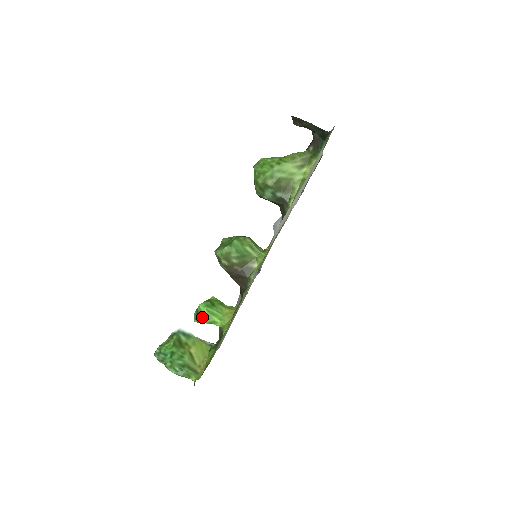
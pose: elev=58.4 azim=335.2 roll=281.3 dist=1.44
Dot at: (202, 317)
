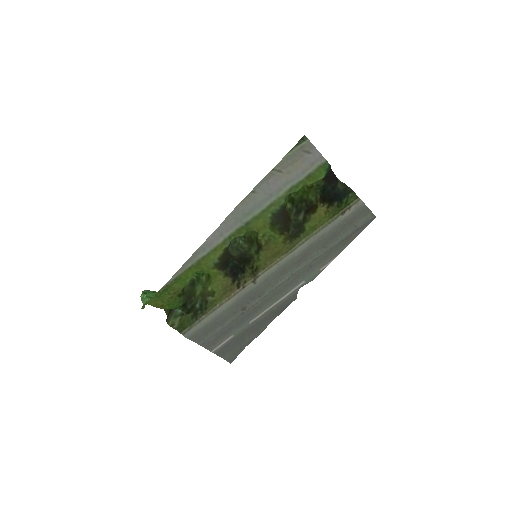
Dot at: occluded
